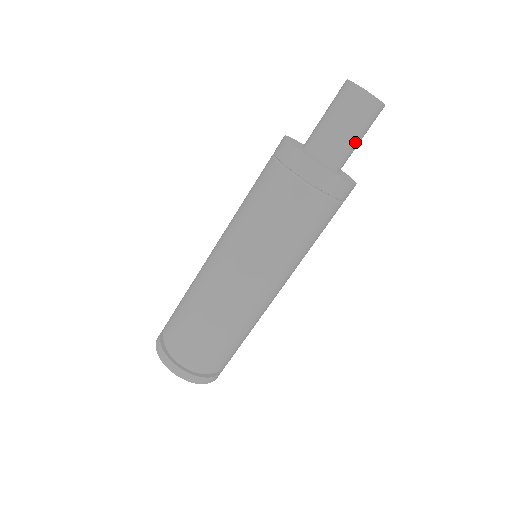
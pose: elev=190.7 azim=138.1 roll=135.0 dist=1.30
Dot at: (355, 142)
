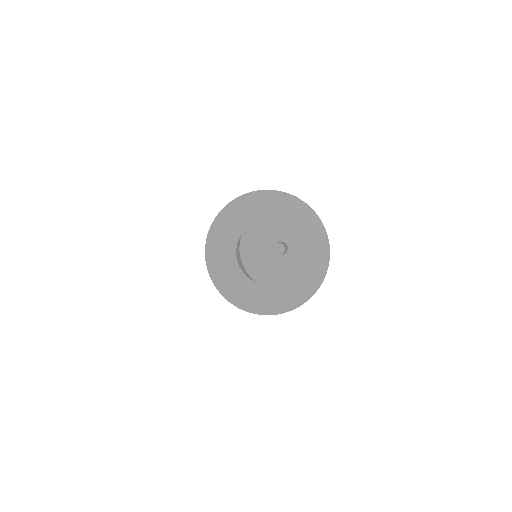
Dot at: occluded
